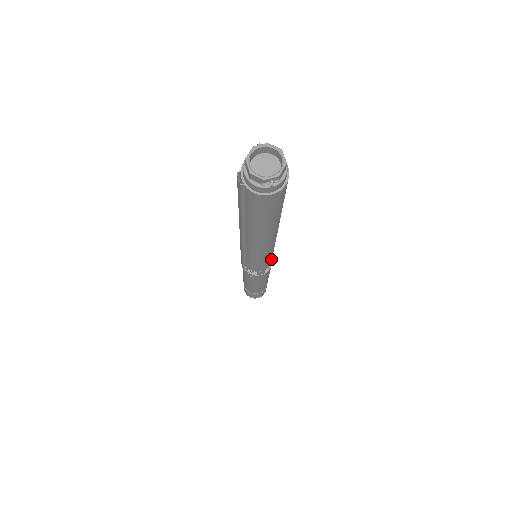
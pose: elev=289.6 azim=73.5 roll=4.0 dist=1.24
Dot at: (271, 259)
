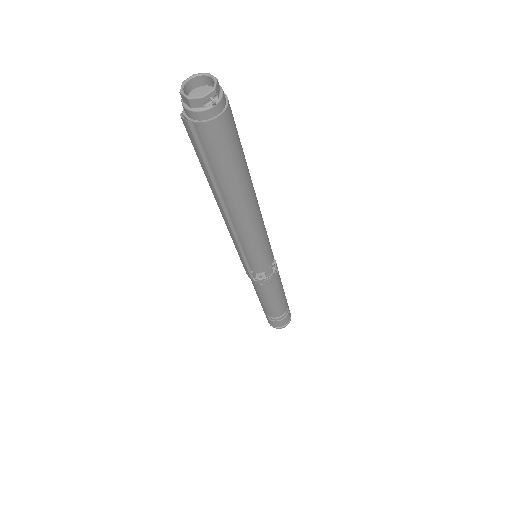
Dot at: (270, 249)
